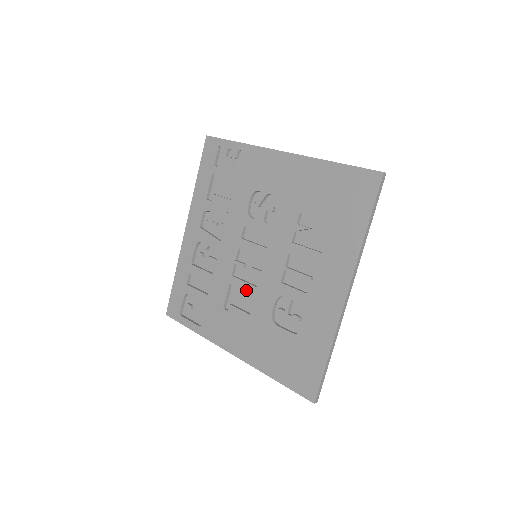
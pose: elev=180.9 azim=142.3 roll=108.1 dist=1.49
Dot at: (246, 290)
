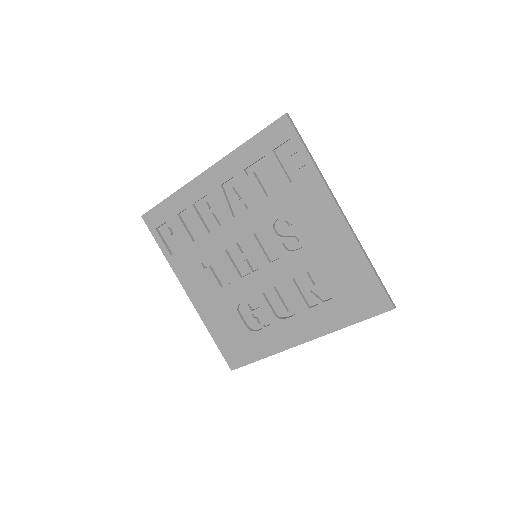
Dot at: (230, 271)
